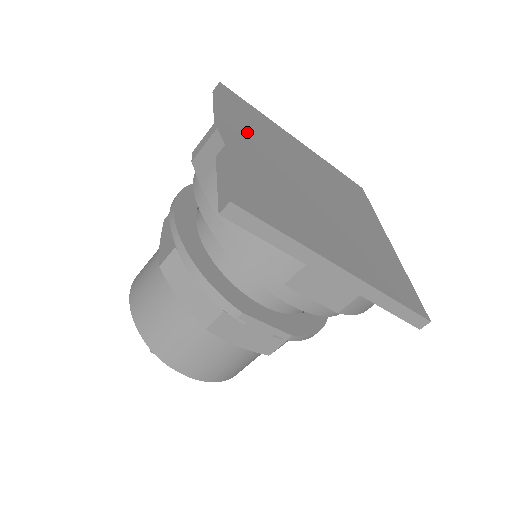
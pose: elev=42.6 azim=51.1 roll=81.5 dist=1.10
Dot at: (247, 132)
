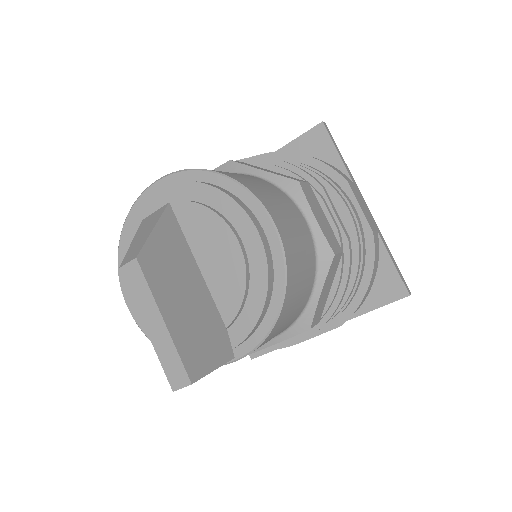
Dot at: occluded
